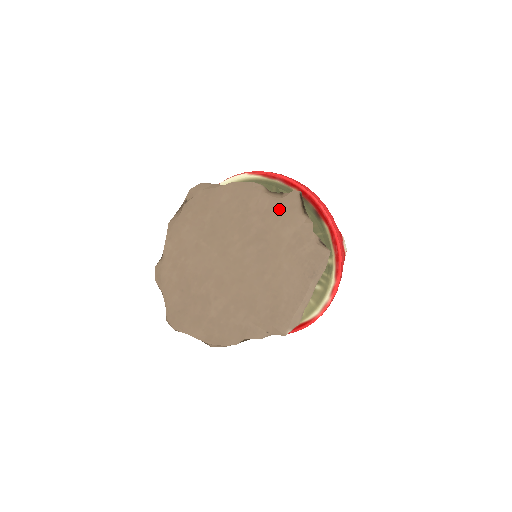
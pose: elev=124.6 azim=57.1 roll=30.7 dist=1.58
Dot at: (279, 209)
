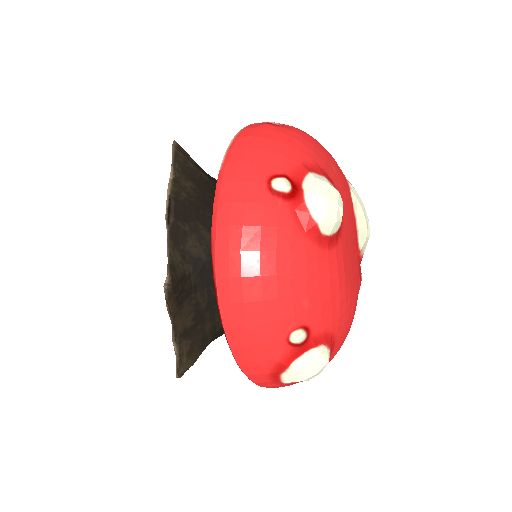
Dot at: occluded
